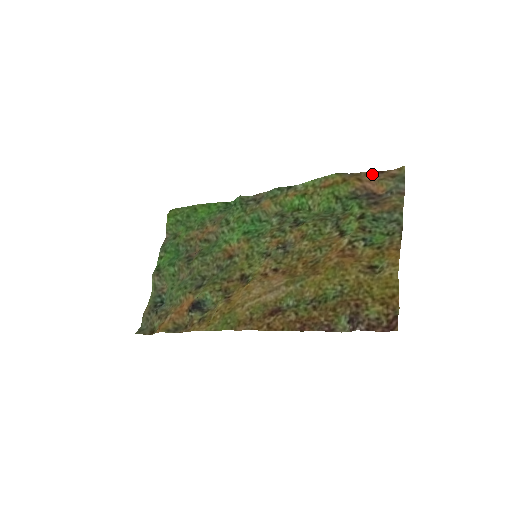
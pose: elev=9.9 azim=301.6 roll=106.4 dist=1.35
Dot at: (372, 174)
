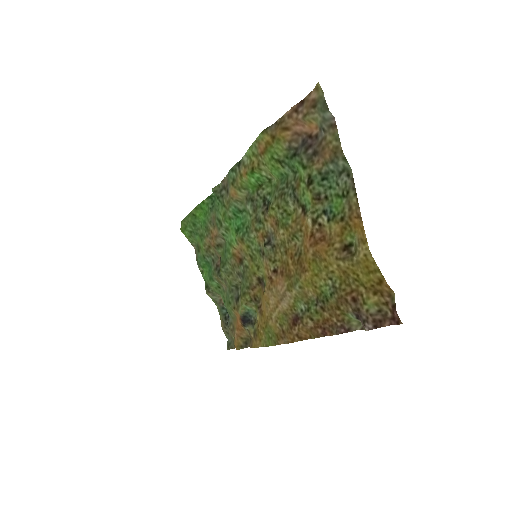
Dot at: (293, 113)
